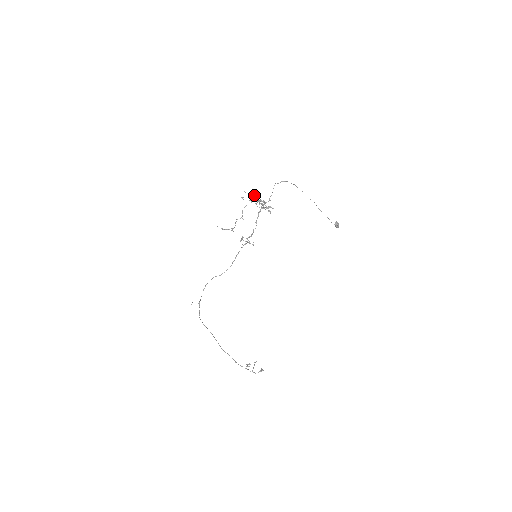
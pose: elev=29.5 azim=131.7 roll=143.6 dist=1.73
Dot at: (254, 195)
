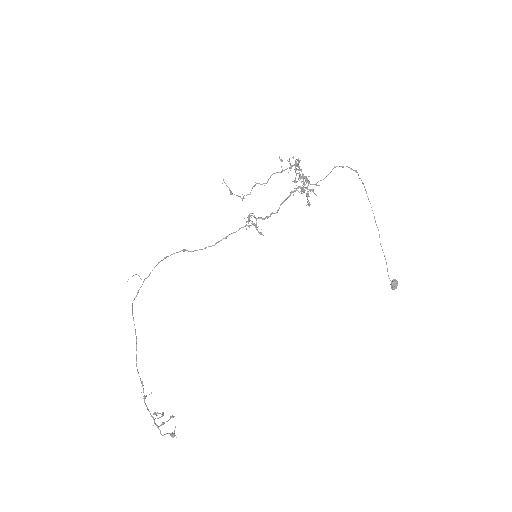
Dot at: occluded
